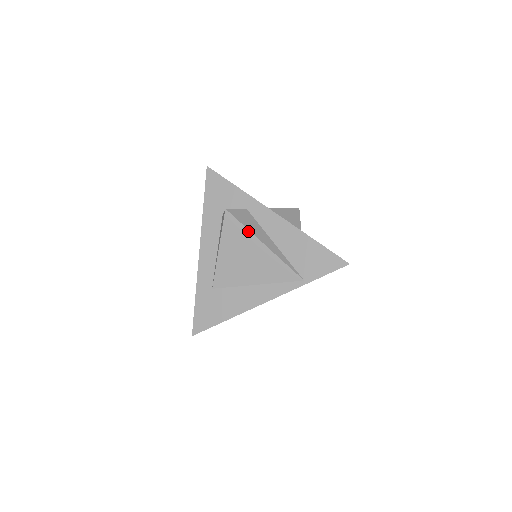
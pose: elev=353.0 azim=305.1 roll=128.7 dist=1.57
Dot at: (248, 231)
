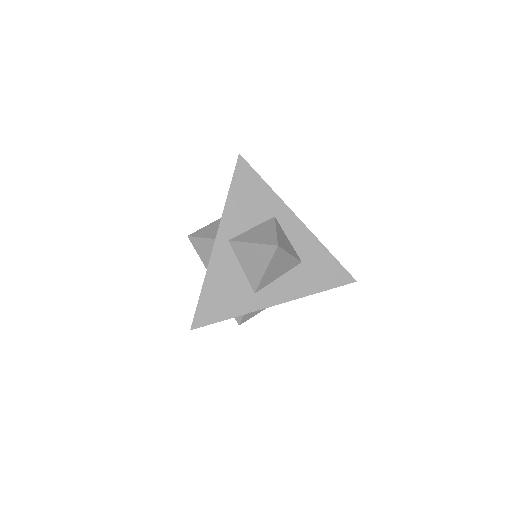
Dot at: occluded
